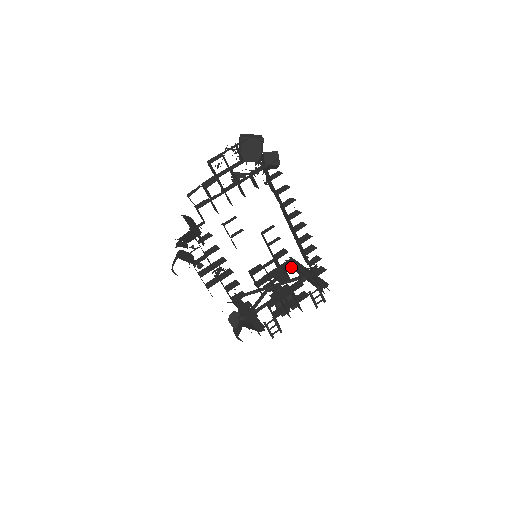
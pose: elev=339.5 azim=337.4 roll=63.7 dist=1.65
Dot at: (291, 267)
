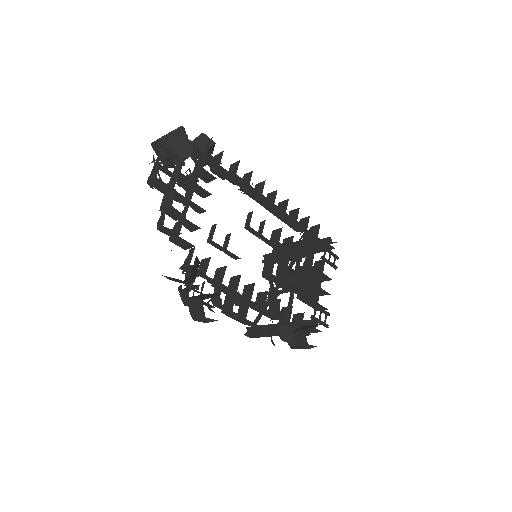
Dot at: occluded
